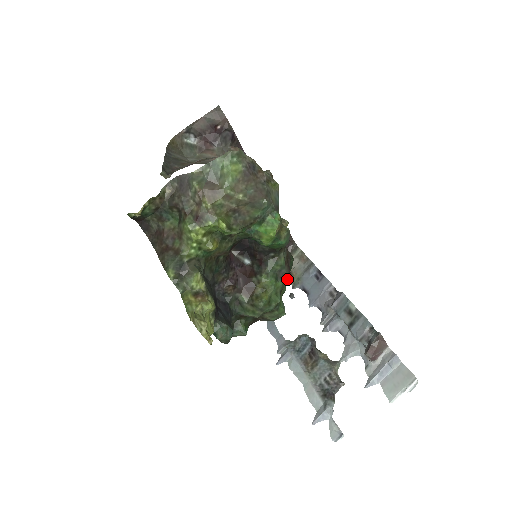
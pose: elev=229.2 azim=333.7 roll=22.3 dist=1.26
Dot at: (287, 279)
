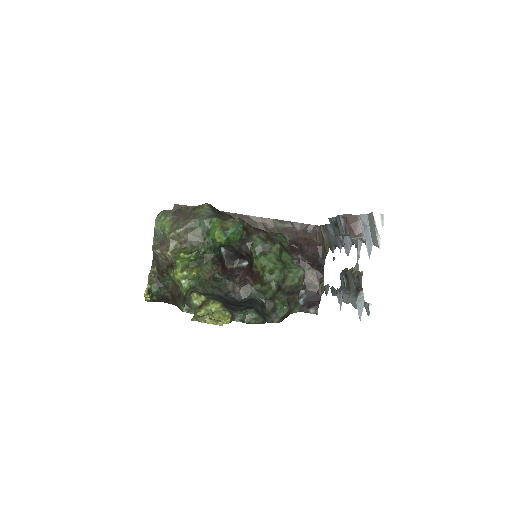
Dot at: (276, 248)
